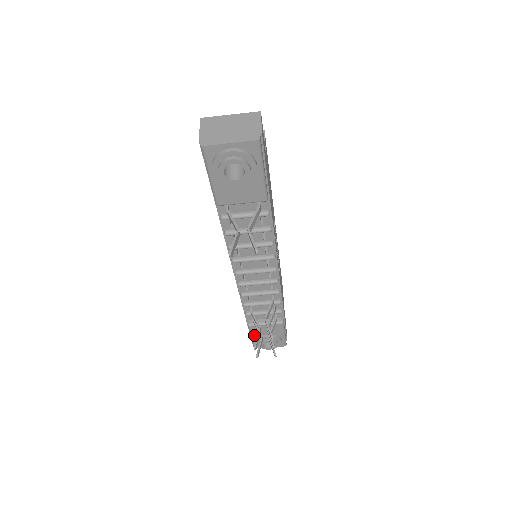
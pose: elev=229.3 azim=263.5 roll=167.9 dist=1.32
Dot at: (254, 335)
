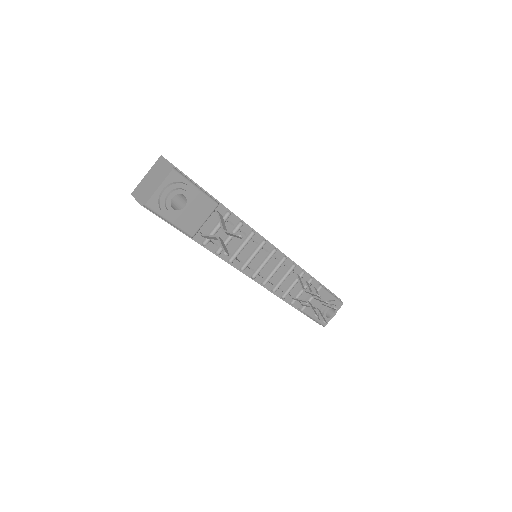
Dot at: (313, 315)
